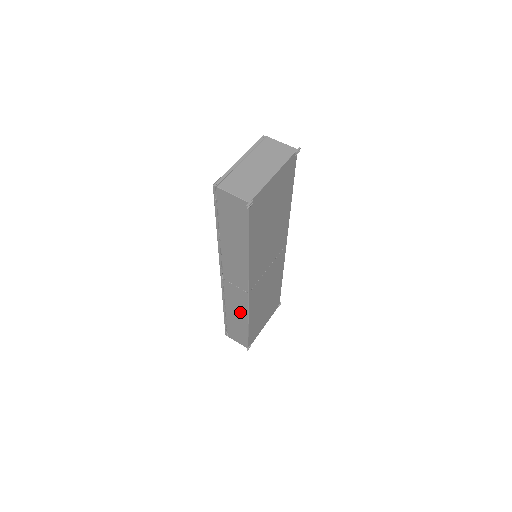
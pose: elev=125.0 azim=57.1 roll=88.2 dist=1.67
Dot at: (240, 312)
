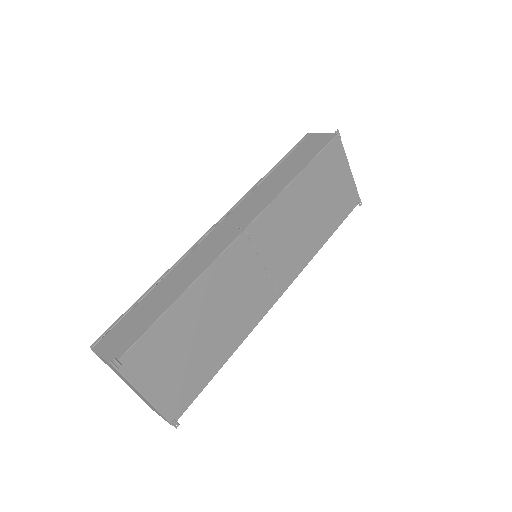
Dot at: (191, 271)
